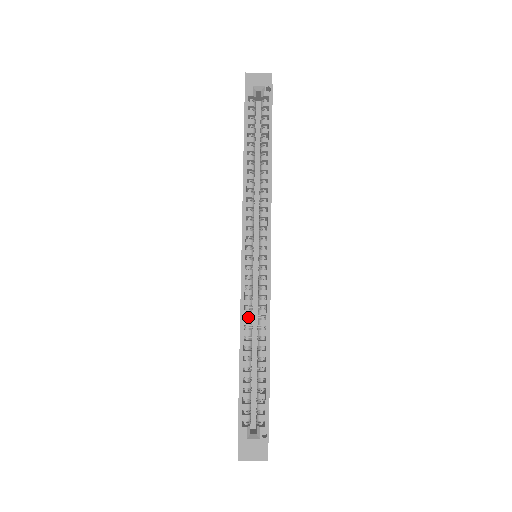
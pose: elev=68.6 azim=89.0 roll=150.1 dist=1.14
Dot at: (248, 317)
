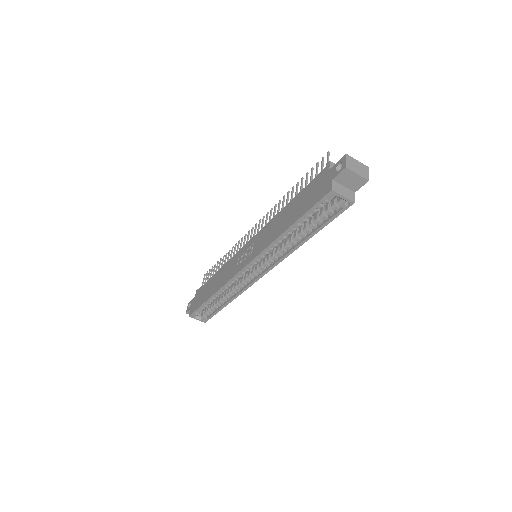
Dot at: occluded
